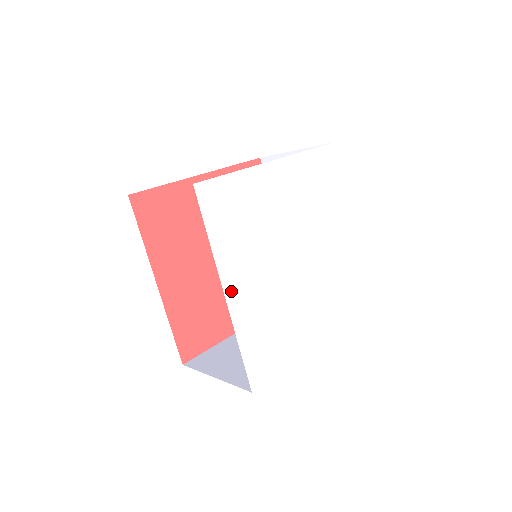
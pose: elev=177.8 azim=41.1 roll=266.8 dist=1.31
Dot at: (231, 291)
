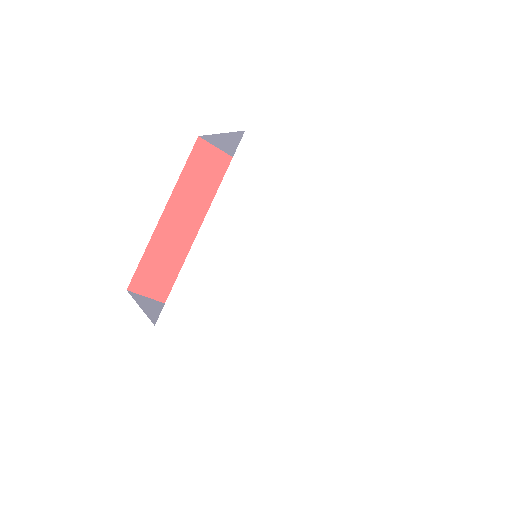
Dot at: (248, 347)
